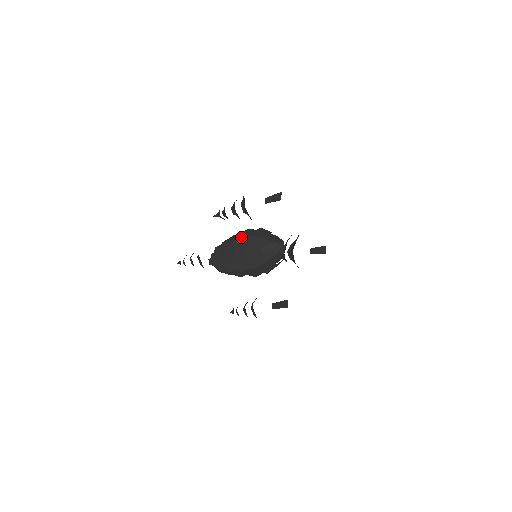
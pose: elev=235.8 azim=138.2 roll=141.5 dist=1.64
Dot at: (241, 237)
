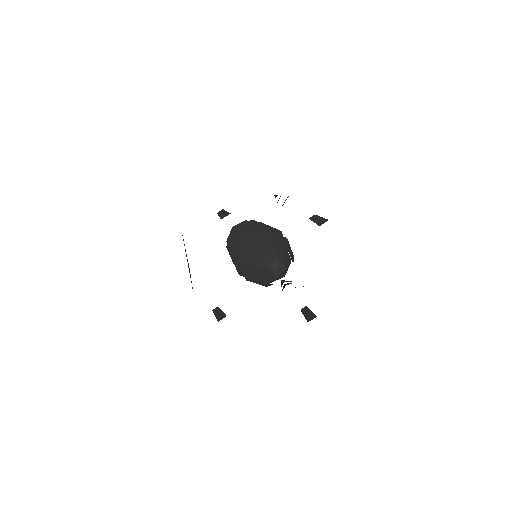
Dot at: (263, 227)
